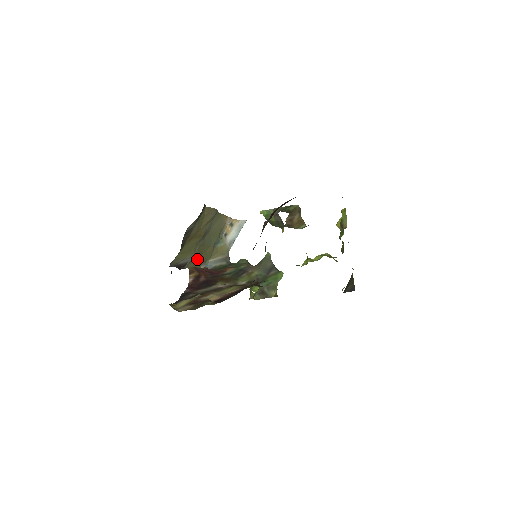
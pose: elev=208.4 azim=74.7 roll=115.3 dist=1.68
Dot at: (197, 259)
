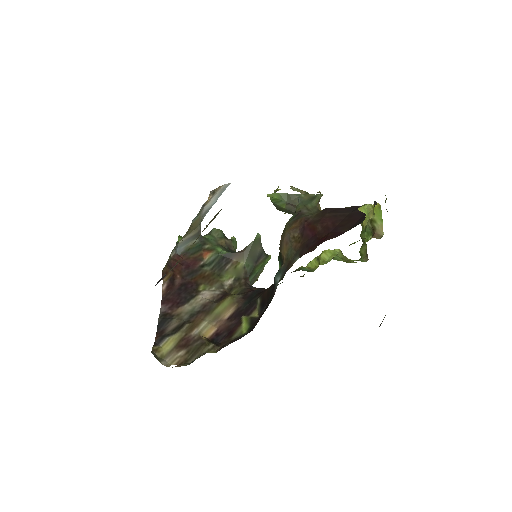
Dot at: occluded
